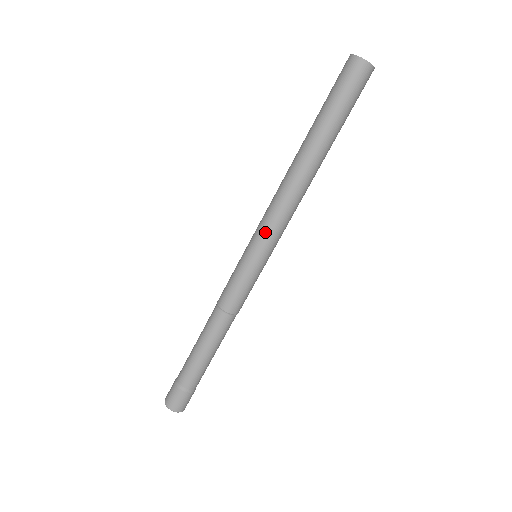
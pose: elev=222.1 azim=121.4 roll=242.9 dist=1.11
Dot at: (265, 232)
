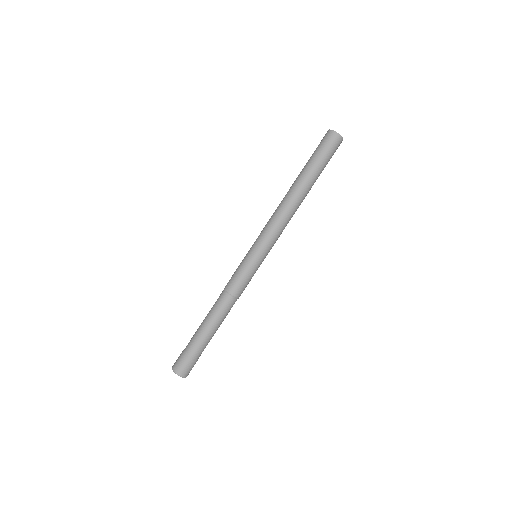
Dot at: (267, 239)
